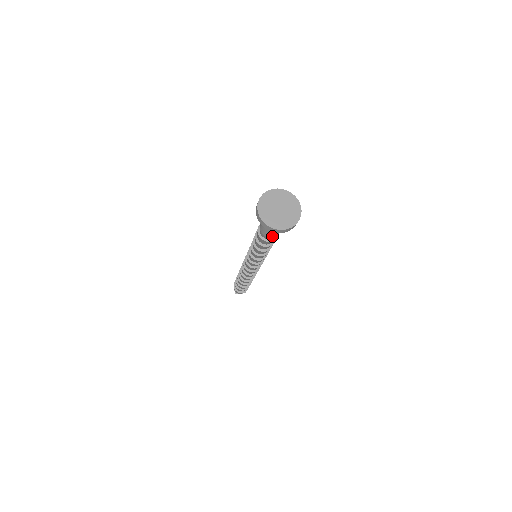
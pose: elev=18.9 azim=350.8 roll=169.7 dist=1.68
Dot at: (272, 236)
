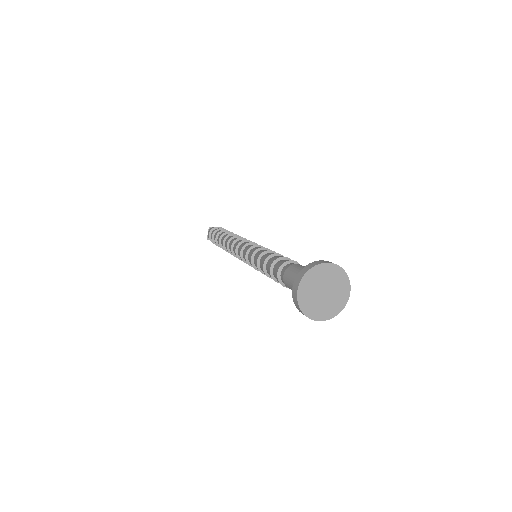
Dot at: occluded
